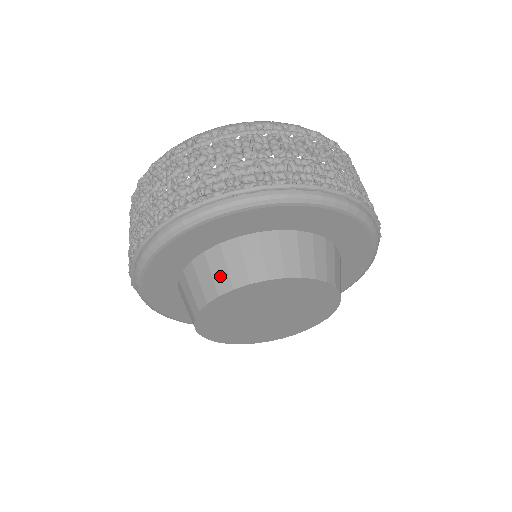
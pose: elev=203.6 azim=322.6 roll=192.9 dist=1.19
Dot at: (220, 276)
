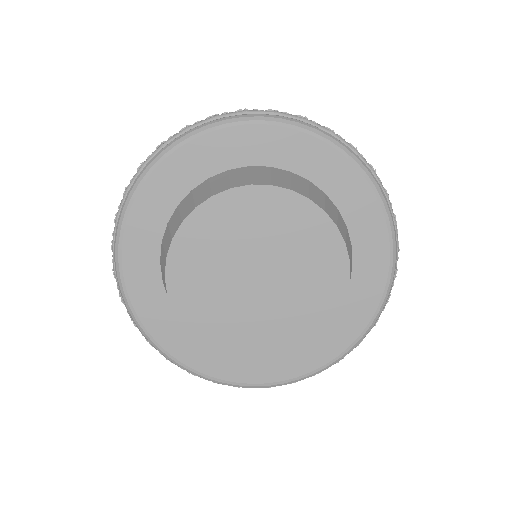
Dot at: (163, 261)
